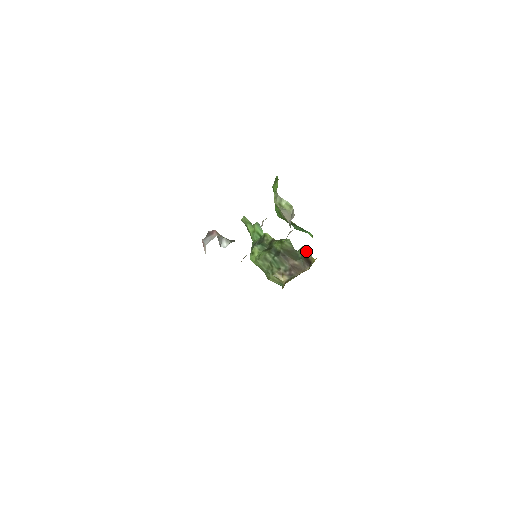
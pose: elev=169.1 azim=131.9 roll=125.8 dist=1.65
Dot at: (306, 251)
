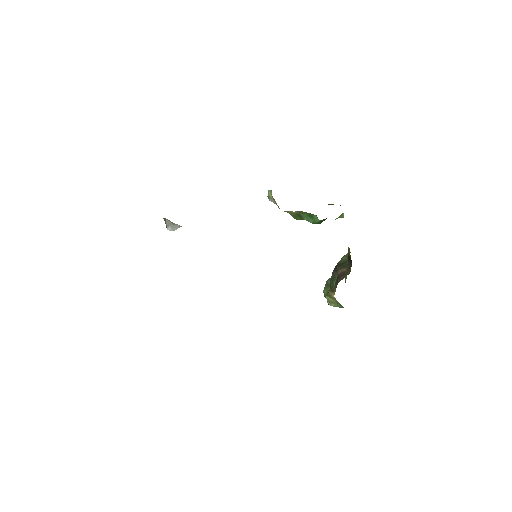
Dot at: occluded
